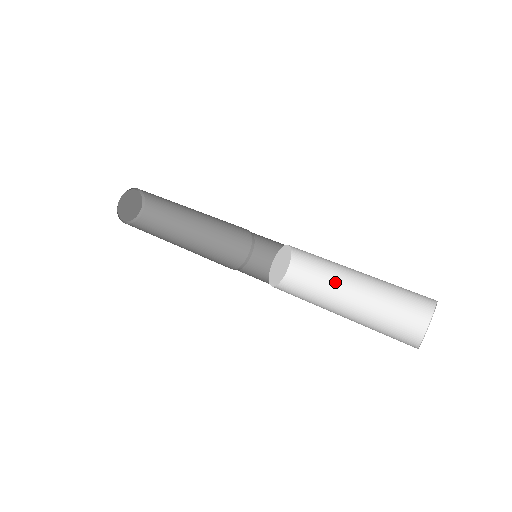
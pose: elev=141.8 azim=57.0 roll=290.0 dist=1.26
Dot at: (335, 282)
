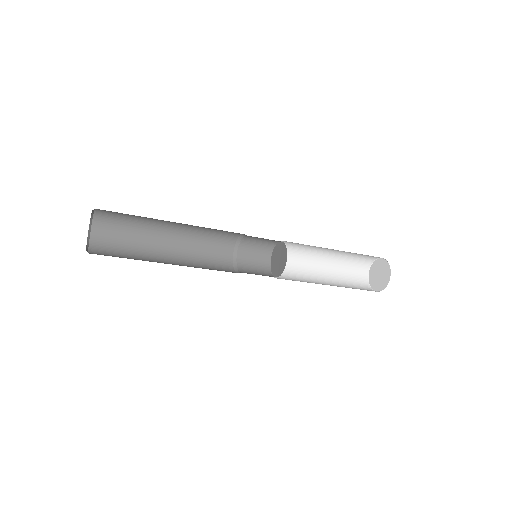
Dot at: (308, 264)
